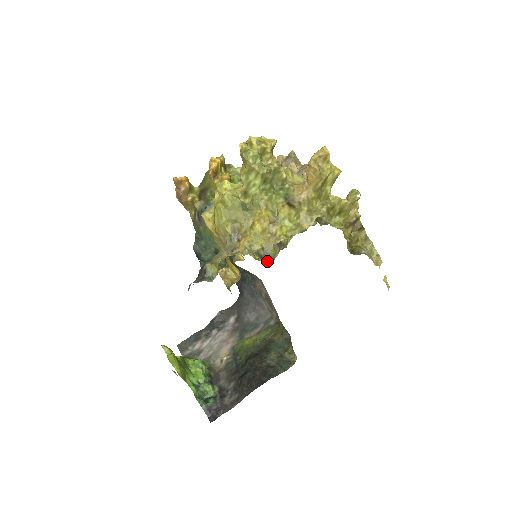
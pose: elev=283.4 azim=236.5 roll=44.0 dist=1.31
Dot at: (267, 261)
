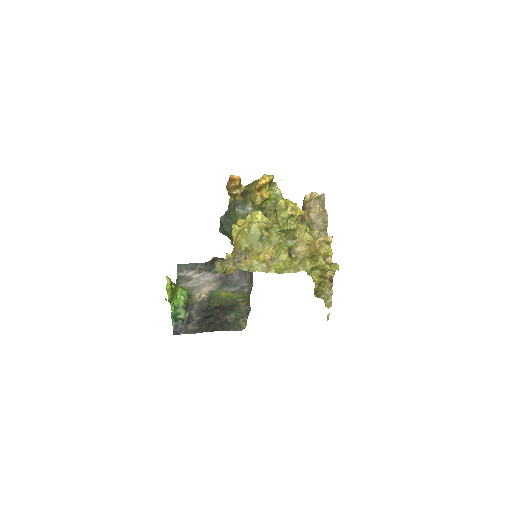
Dot at: occluded
